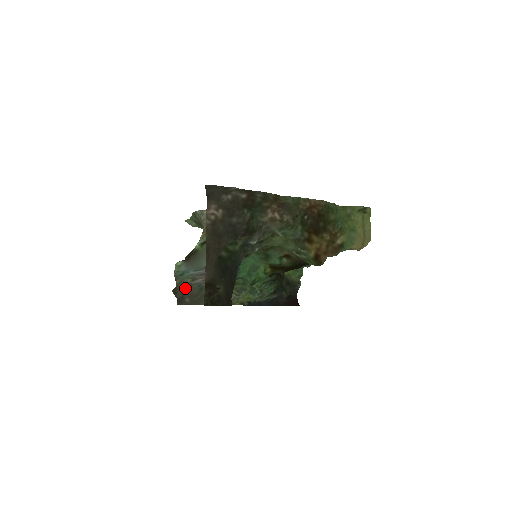
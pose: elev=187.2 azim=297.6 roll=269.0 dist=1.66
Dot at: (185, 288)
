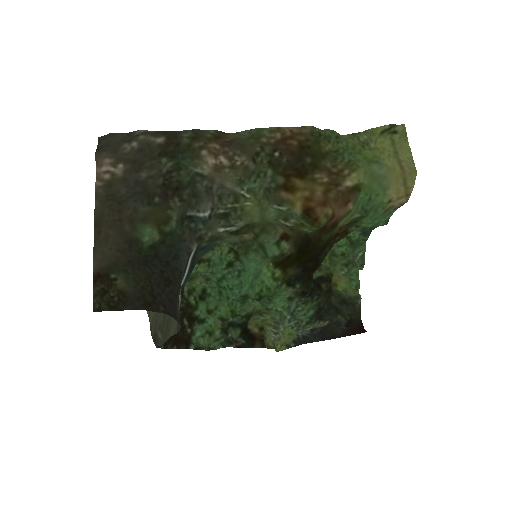
Dot at: (154, 318)
